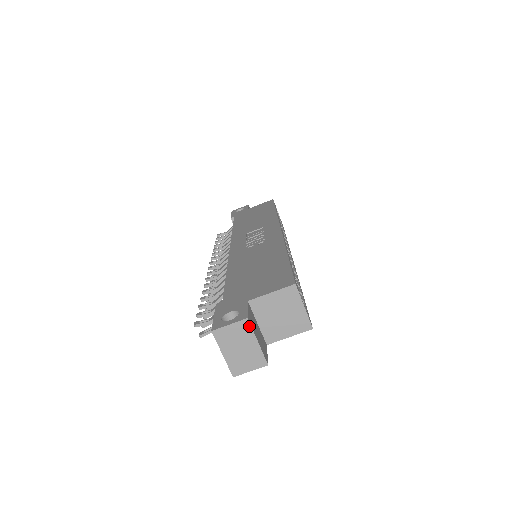
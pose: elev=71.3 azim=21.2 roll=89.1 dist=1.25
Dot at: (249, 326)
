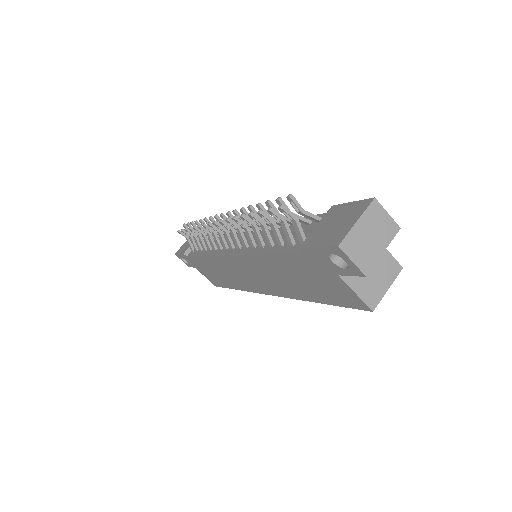
Dot at: (394, 234)
